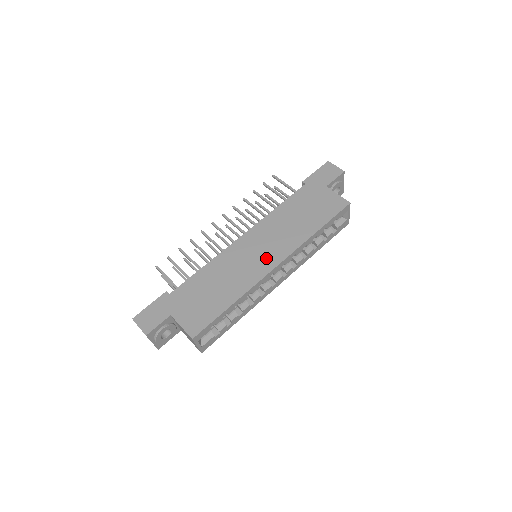
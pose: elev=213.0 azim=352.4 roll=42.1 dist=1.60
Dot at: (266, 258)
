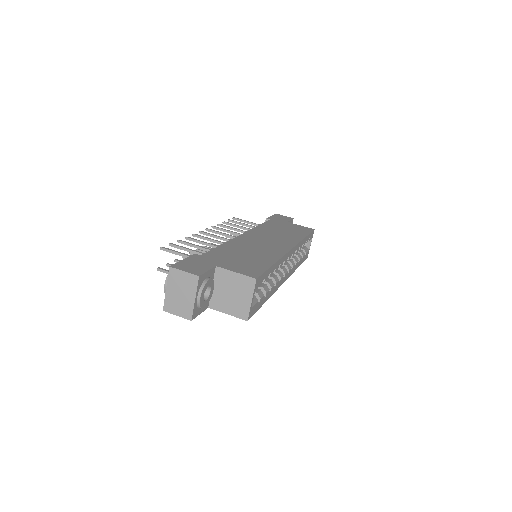
Dot at: (278, 244)
